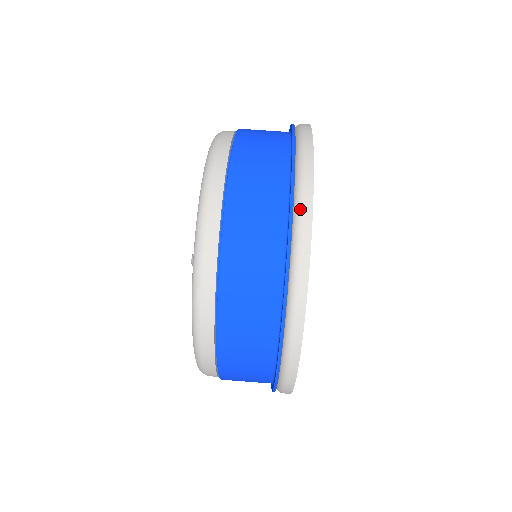
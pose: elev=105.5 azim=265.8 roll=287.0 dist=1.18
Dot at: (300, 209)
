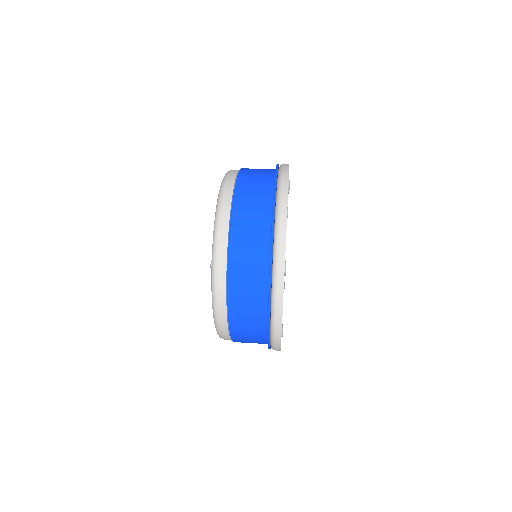
Dot at: (278, 232)
